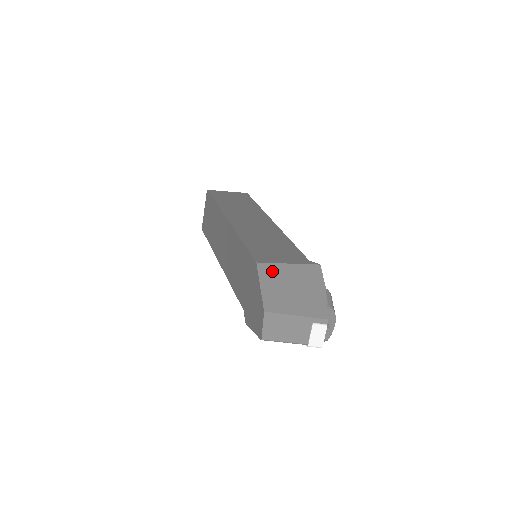
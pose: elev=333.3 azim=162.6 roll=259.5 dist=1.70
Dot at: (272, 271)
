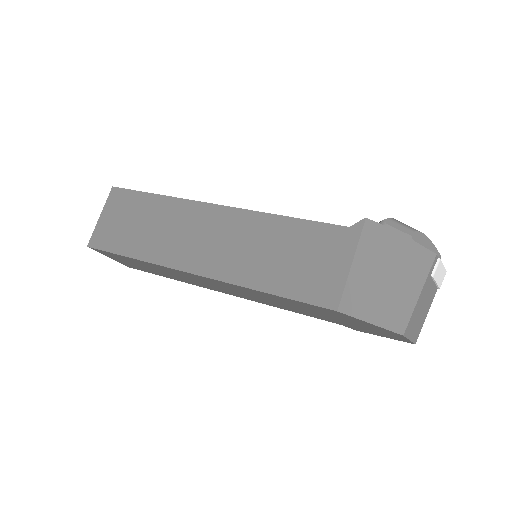
Dot at: (355, 295)
